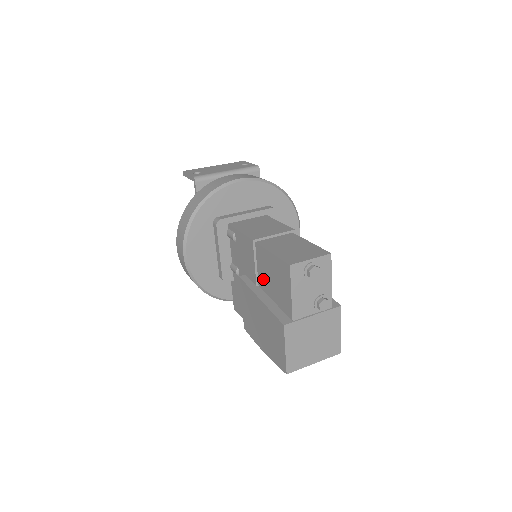
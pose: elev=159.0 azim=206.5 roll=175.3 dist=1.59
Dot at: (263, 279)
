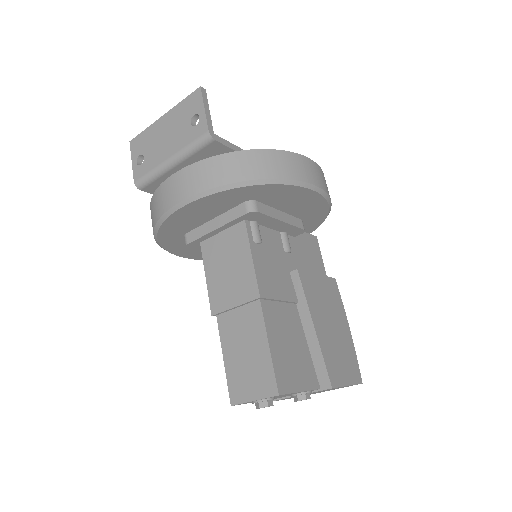
Dot at: occluded
